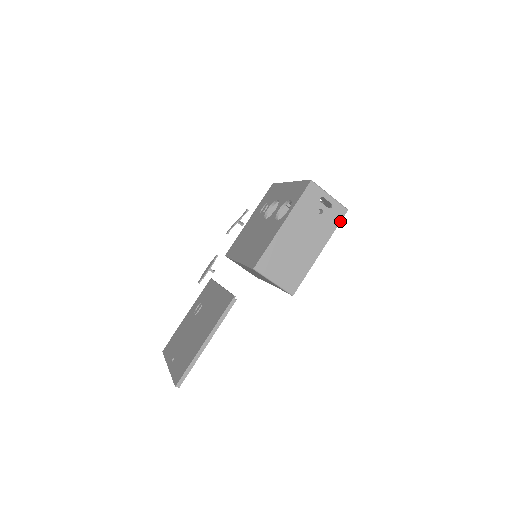
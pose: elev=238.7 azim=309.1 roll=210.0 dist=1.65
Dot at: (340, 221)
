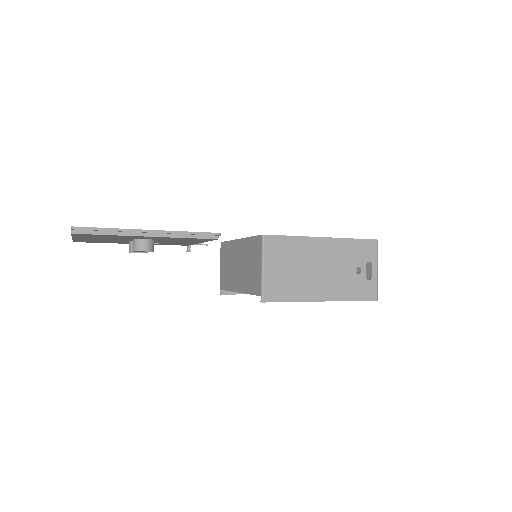
Dot at: (363, 300)
